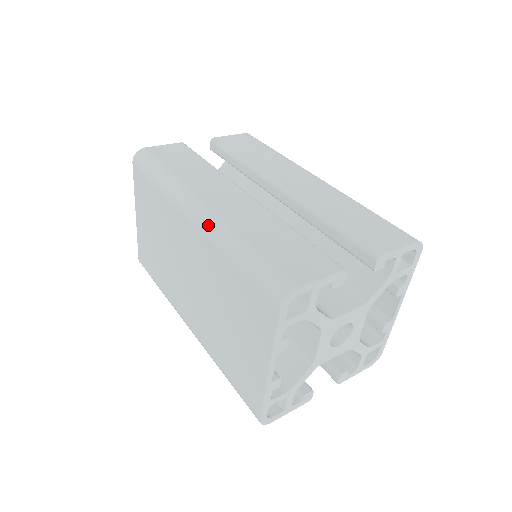
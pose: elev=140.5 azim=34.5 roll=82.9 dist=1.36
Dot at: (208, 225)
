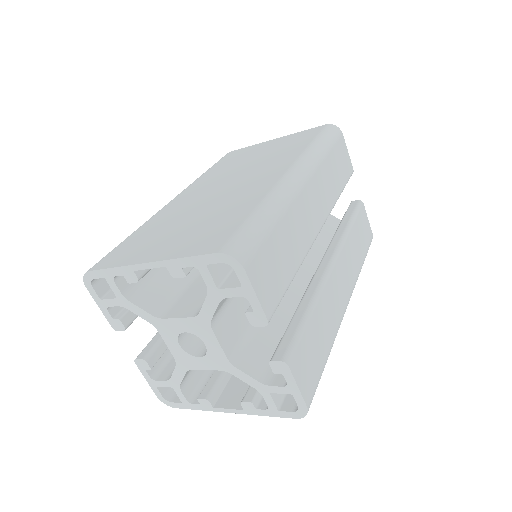
Dot at: (286, 186)
